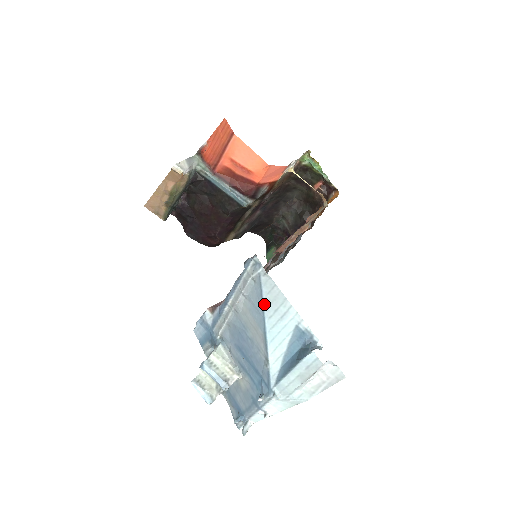
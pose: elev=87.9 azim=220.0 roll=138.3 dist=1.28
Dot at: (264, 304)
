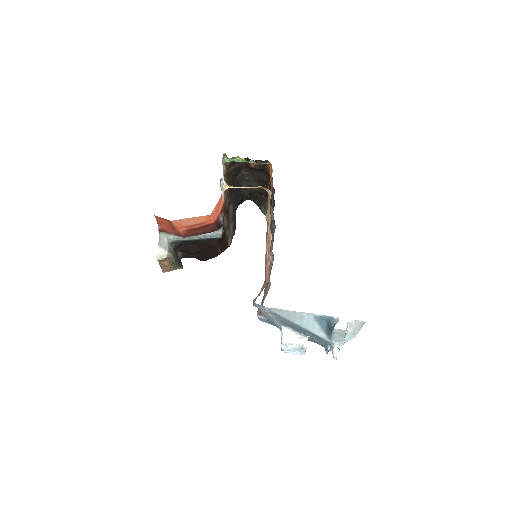
Dot at: (285, 318)
